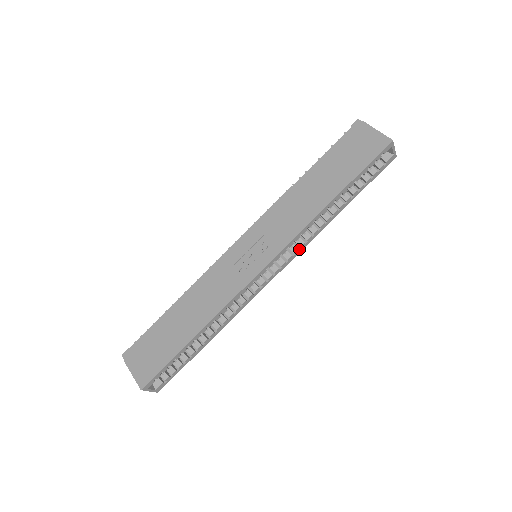
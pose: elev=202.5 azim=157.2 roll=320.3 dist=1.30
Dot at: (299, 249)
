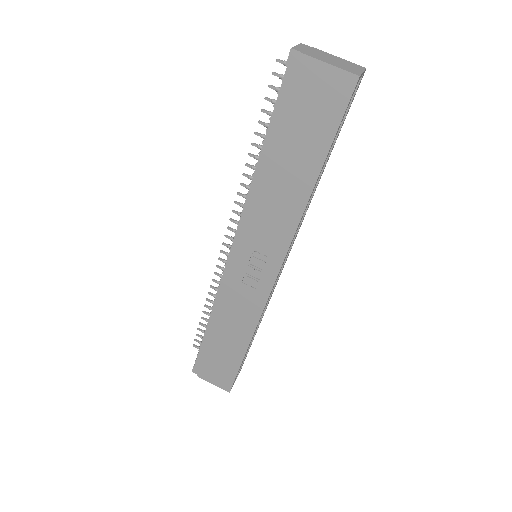
Dot at: (297, 231)
